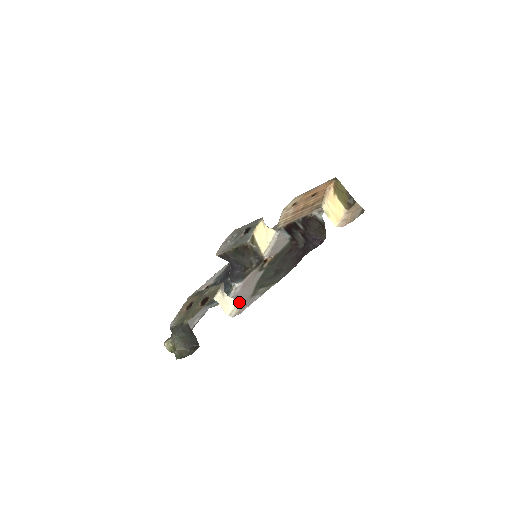
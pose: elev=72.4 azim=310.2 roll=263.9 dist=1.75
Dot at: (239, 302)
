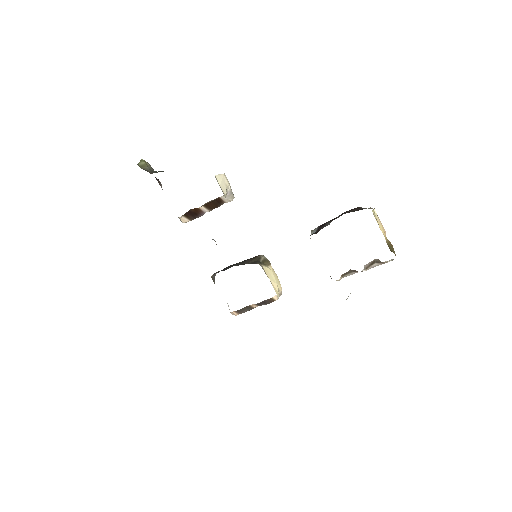
Dot at: (225, 196)
